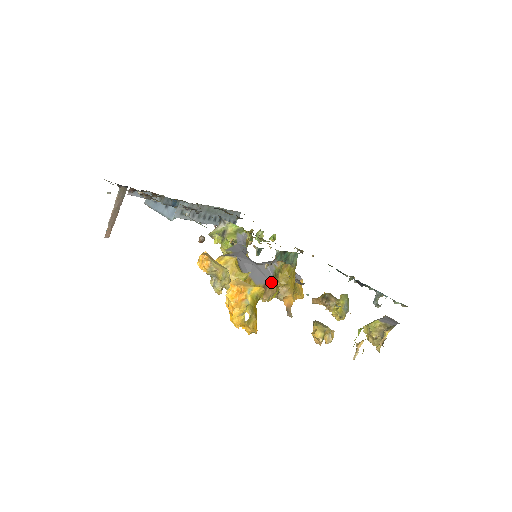
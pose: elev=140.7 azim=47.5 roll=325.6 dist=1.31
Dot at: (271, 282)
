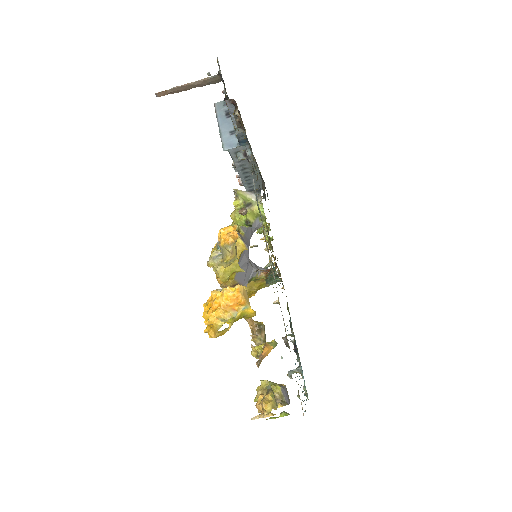
Dot at: (244, 285)
